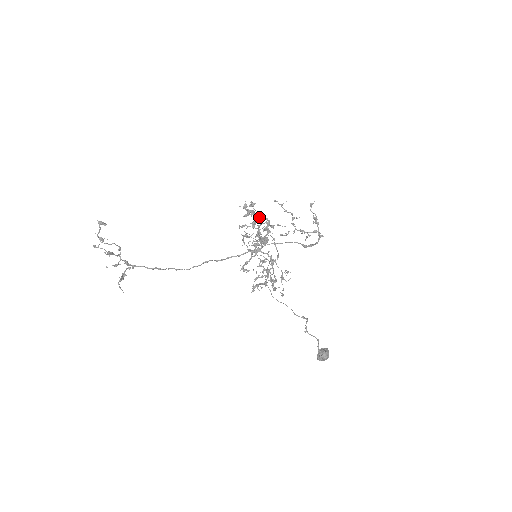
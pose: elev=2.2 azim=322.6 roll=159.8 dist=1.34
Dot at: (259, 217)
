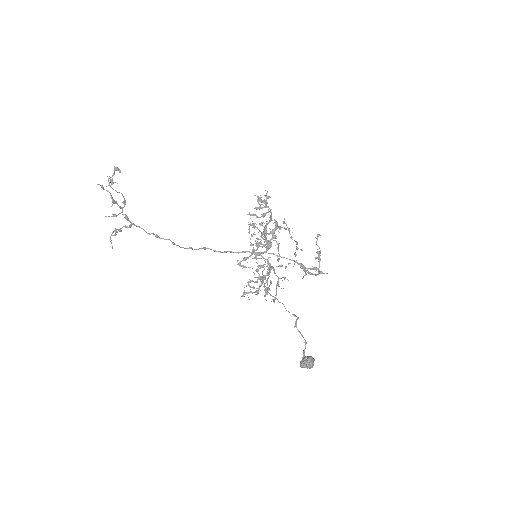
Dot at: (270, 211)
